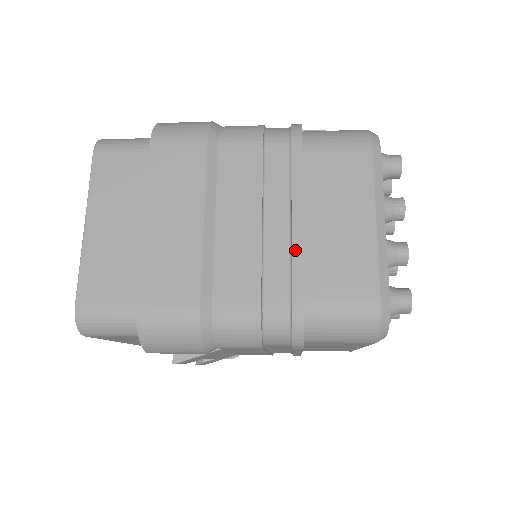
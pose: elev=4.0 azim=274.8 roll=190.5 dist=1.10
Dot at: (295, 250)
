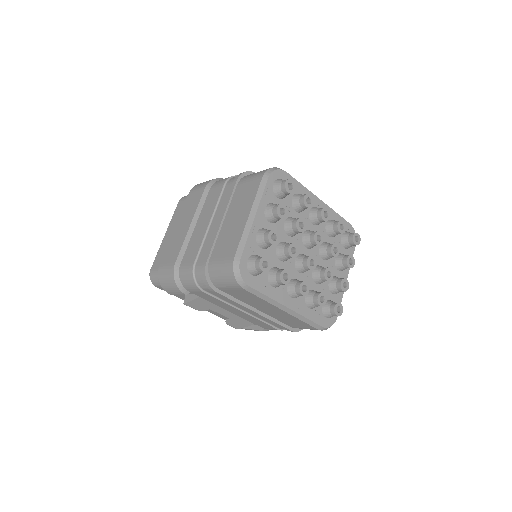
Dot at: (214, 236)
